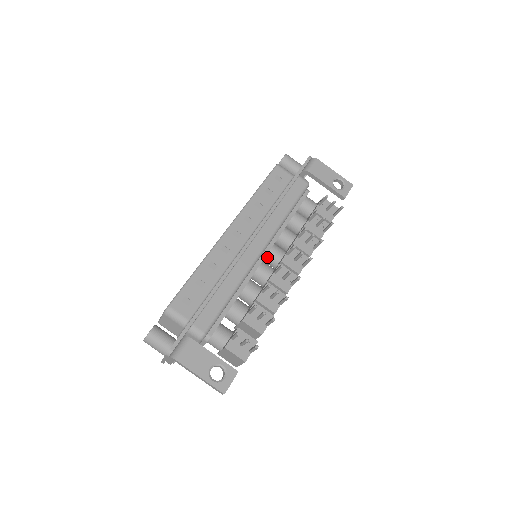
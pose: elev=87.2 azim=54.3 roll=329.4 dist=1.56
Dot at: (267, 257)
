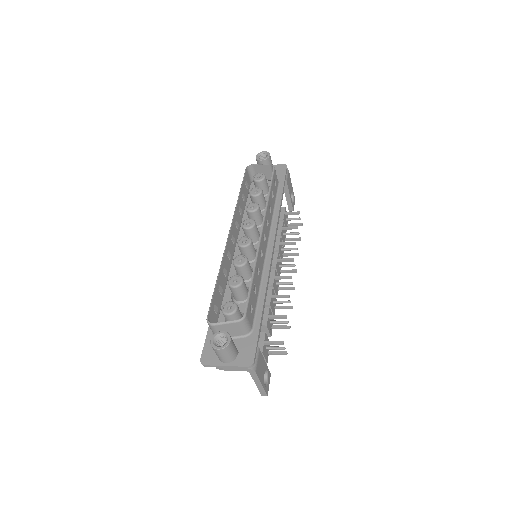
Dot at: occluded
